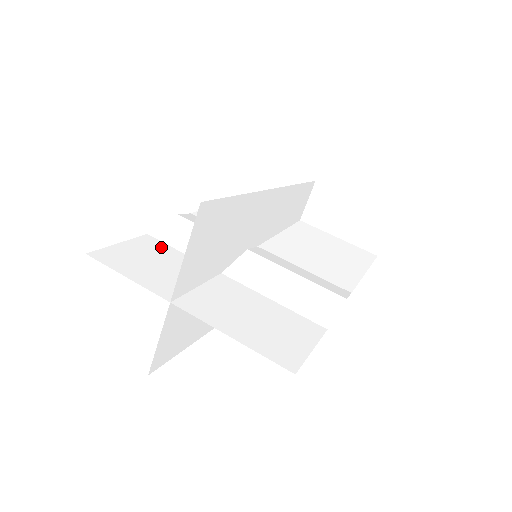
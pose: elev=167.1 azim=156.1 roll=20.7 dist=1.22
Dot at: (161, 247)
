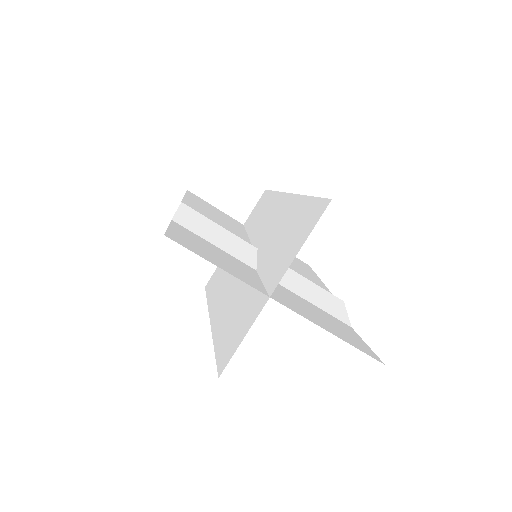
Dot at: (197, 237)
